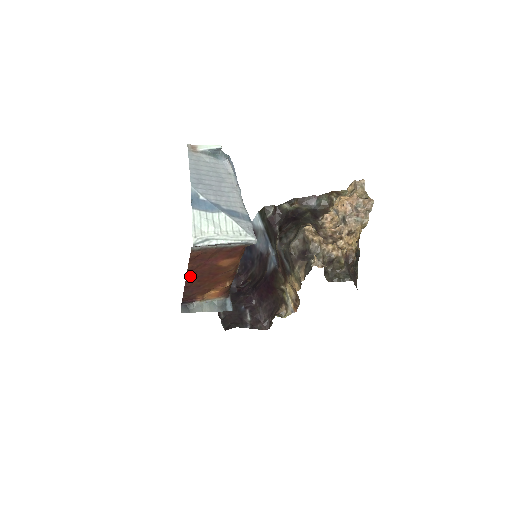
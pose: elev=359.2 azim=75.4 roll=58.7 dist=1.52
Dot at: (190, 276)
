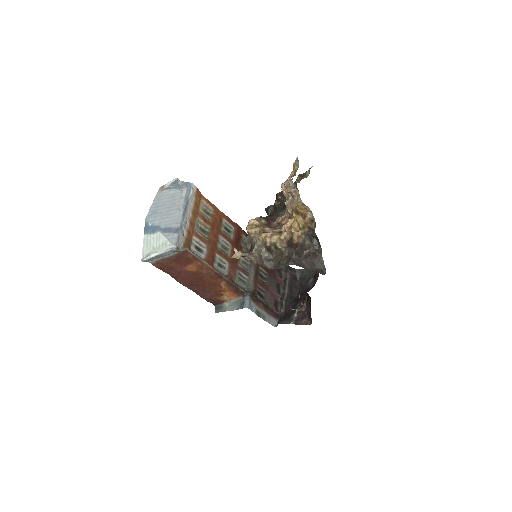
Dot at: (183, 283)
